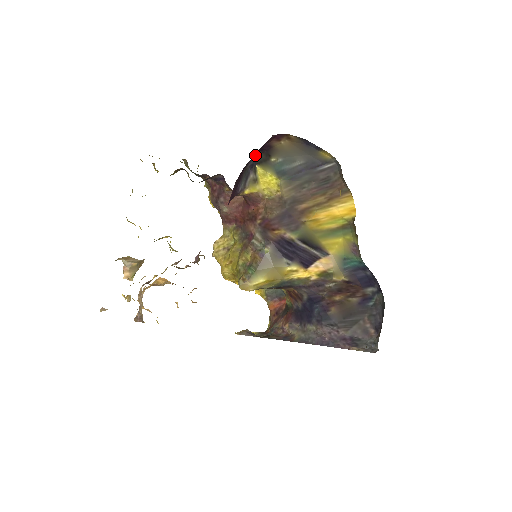
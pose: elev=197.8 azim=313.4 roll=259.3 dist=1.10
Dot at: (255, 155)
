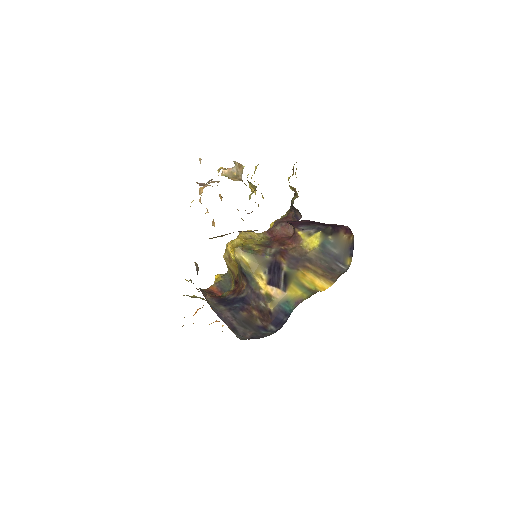
Dot at: (328, 227)
